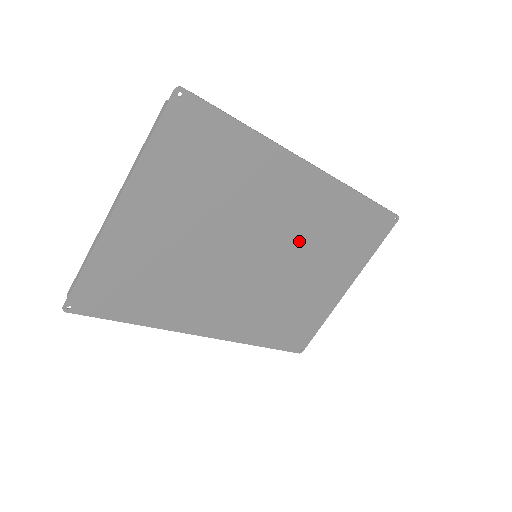
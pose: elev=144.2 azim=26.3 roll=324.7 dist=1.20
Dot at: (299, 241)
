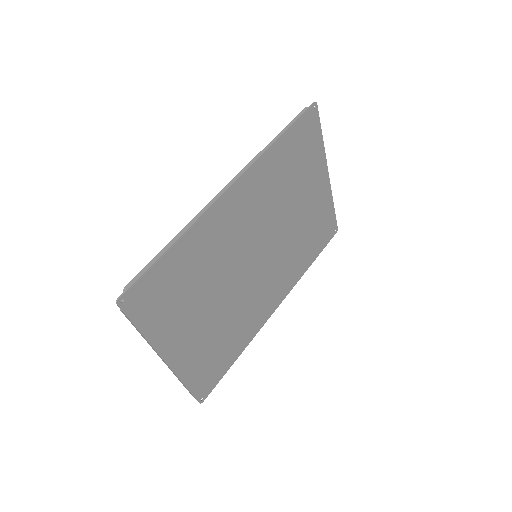
Dot at: (270, 215)
